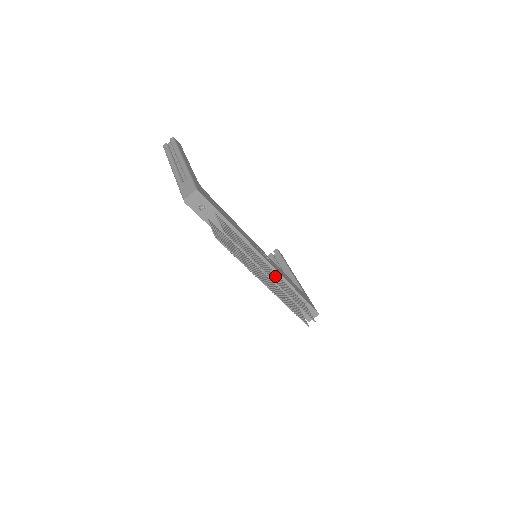
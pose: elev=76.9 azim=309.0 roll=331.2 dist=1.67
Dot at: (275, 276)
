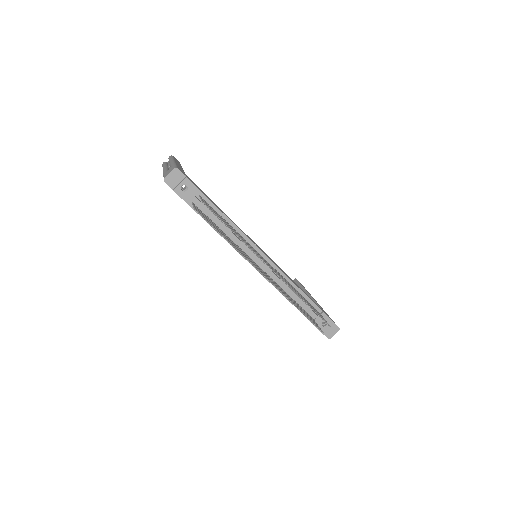
Dot at: occluded
